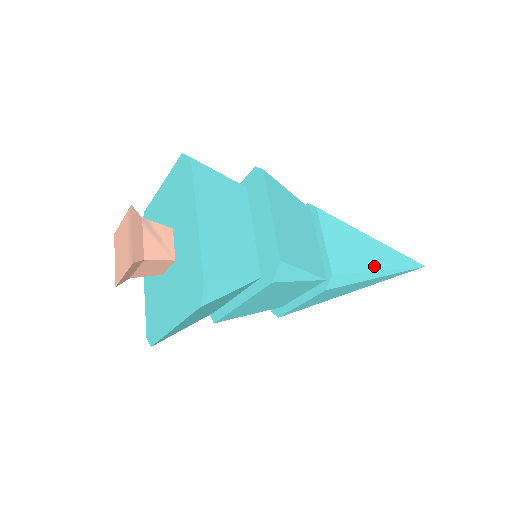
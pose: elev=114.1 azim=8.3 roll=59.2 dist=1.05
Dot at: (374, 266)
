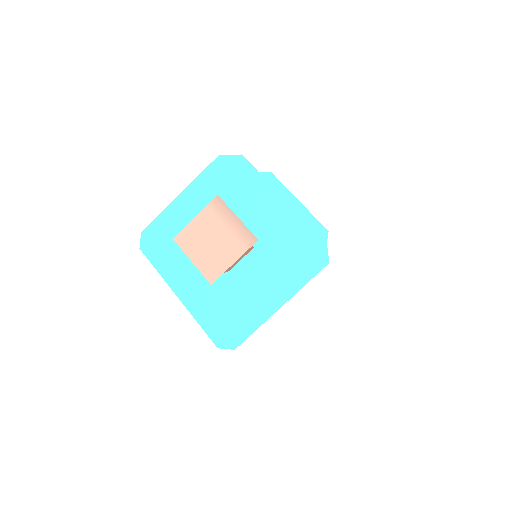
Dot at: occluded
